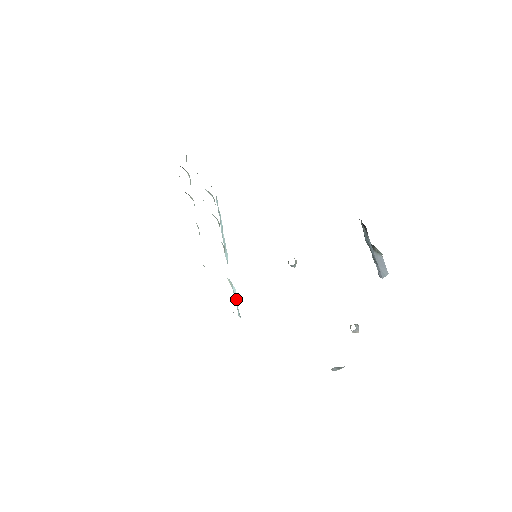
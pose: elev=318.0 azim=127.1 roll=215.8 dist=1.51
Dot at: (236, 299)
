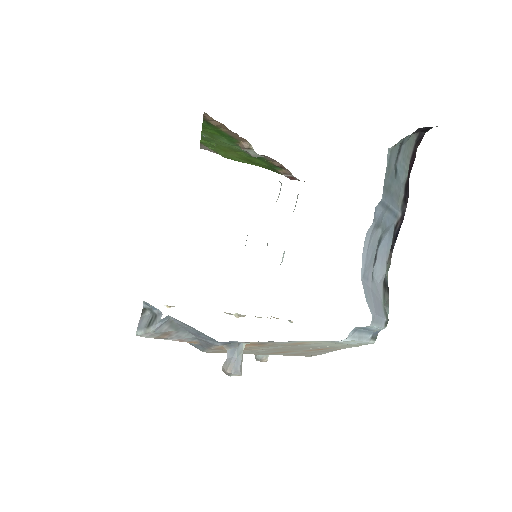
Dot at: occluded
